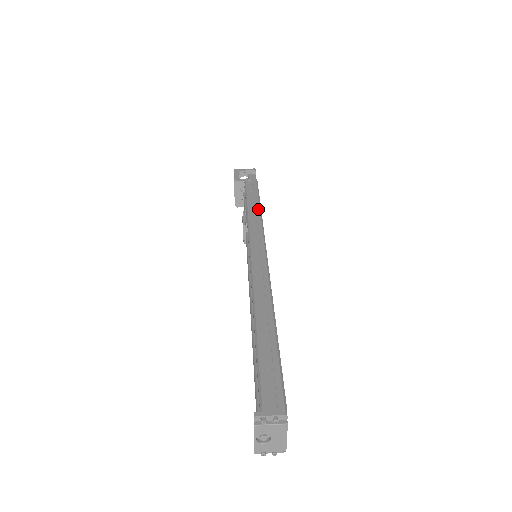
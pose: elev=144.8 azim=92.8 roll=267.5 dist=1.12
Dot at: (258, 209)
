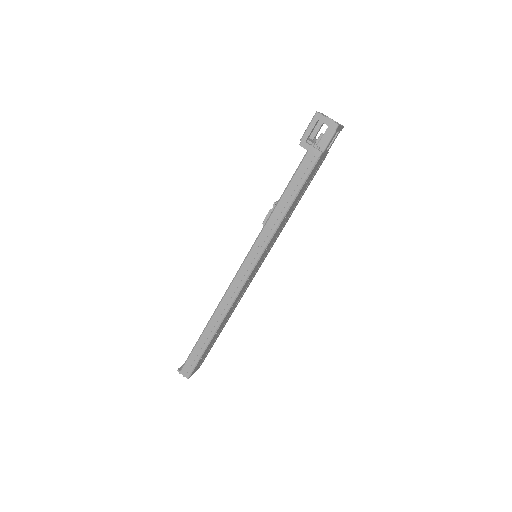
Dot at: (281, 217)
